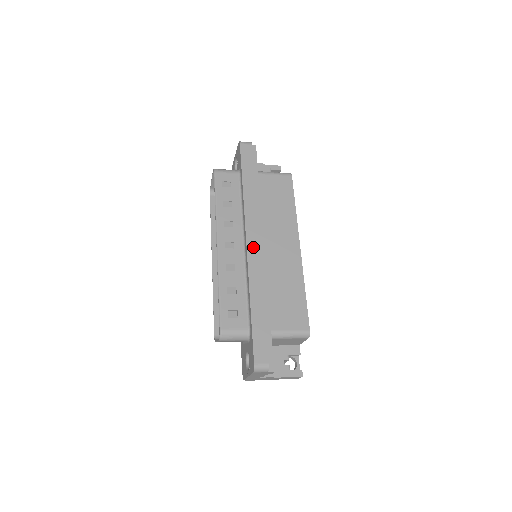
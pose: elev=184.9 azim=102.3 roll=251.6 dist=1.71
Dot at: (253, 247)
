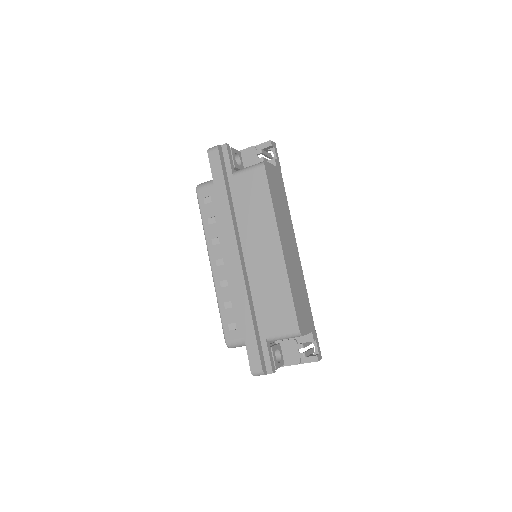
Dot at: (235, 262)
